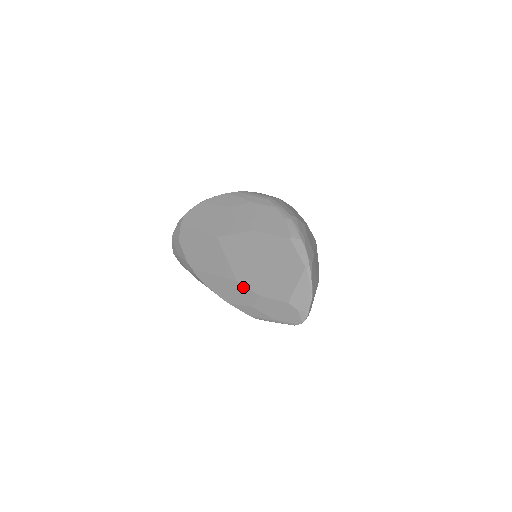
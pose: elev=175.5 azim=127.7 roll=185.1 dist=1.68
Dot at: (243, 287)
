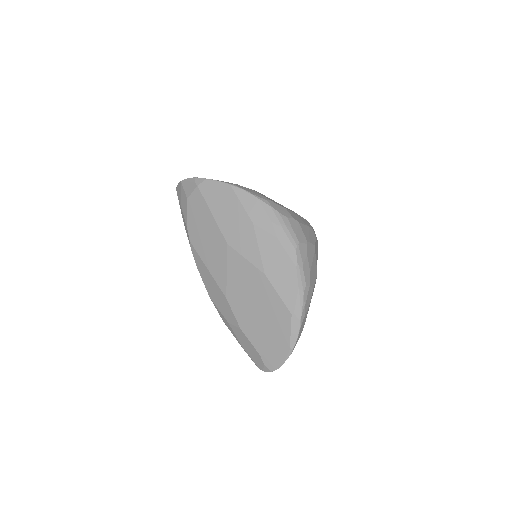
Dot at: (229, 307)
